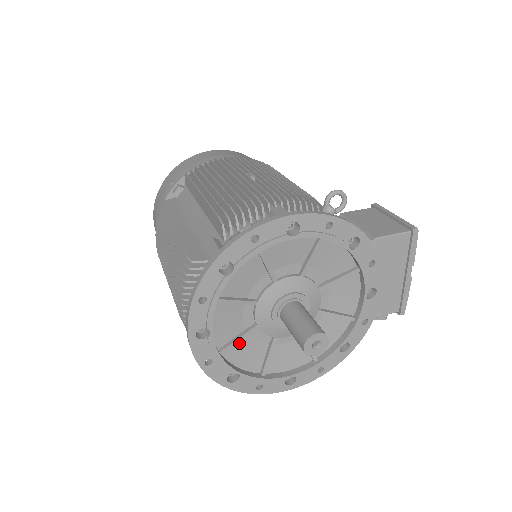
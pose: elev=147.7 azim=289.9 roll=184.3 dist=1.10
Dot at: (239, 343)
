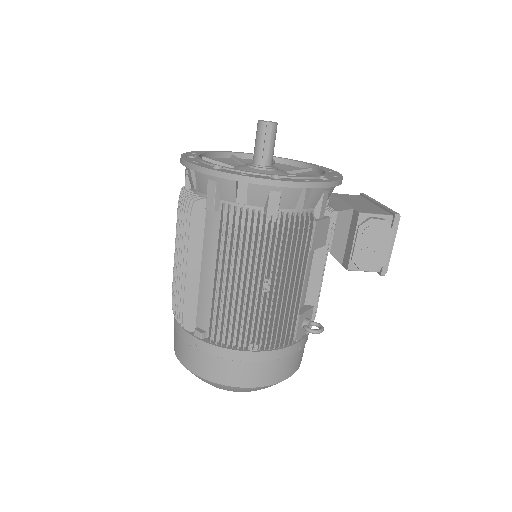
Dot at: occluded
